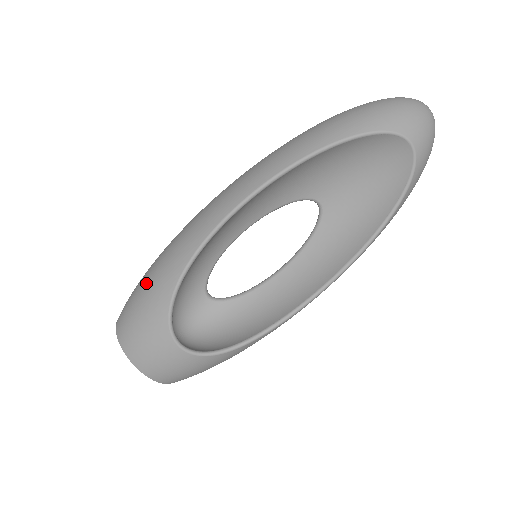
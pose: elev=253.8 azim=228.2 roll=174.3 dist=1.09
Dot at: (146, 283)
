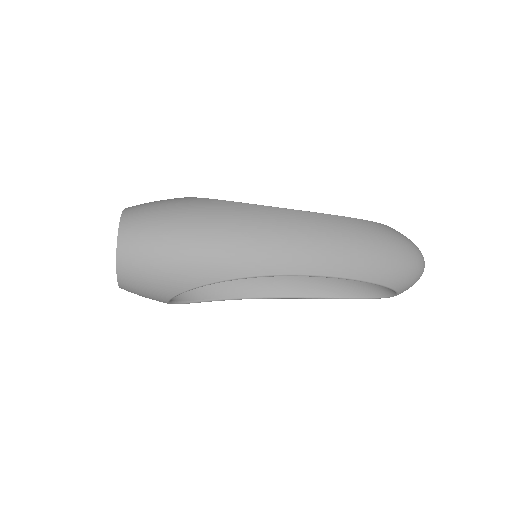
Dot at: (176, 254)
